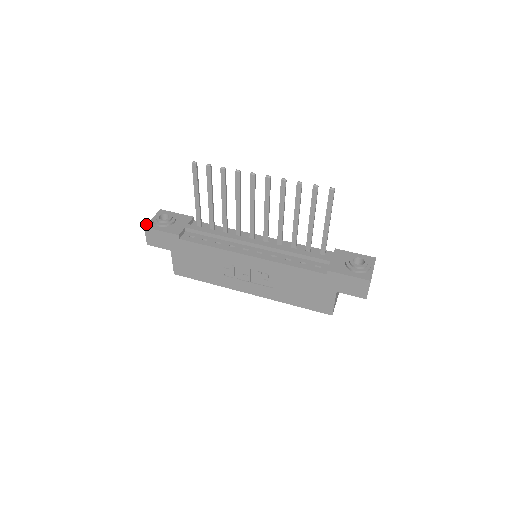
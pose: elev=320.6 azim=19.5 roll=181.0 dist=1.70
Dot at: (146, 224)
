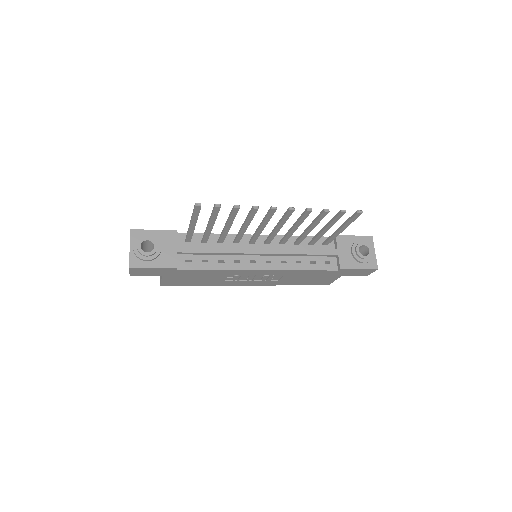
Dot at: (129, 262)
